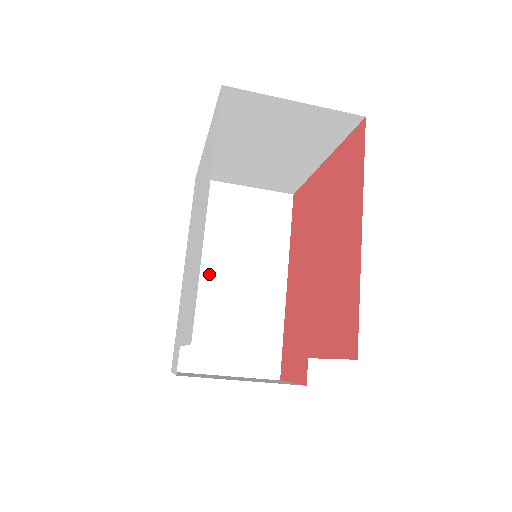
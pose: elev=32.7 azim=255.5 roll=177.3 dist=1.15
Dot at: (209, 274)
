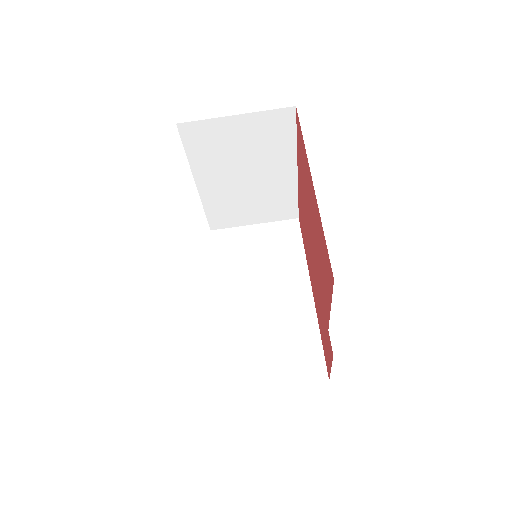
Dot at: (238, 302)
